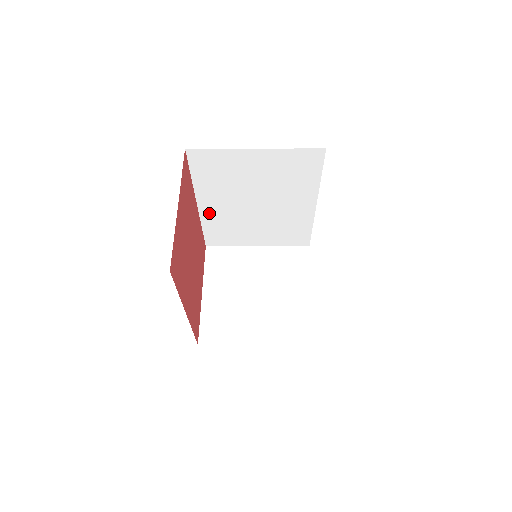
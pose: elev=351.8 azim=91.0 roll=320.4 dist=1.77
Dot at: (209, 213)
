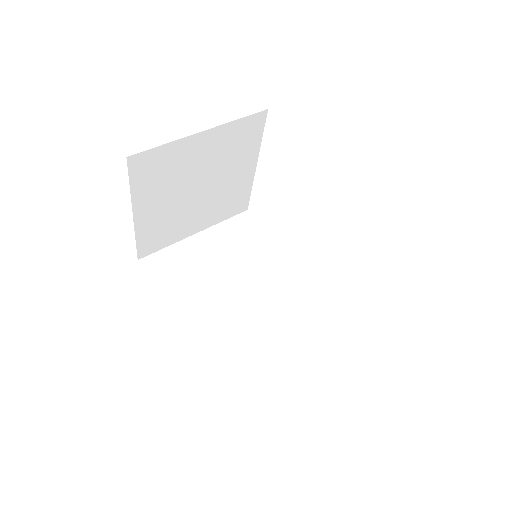
Dot at: occluded
